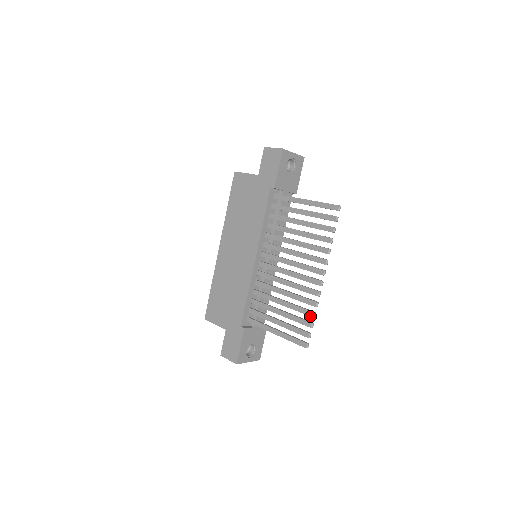
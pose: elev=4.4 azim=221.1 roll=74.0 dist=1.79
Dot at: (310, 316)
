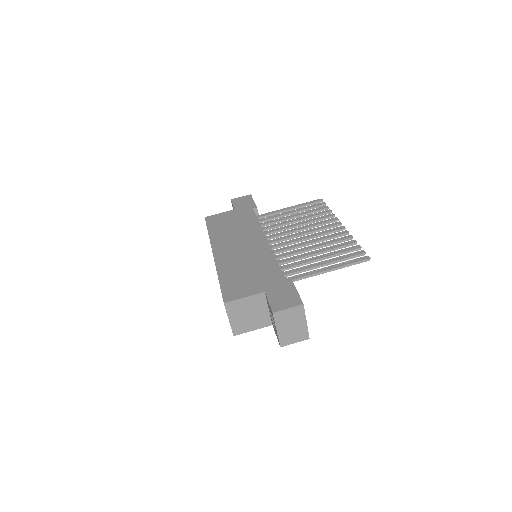
Dot at: (353, 243)
